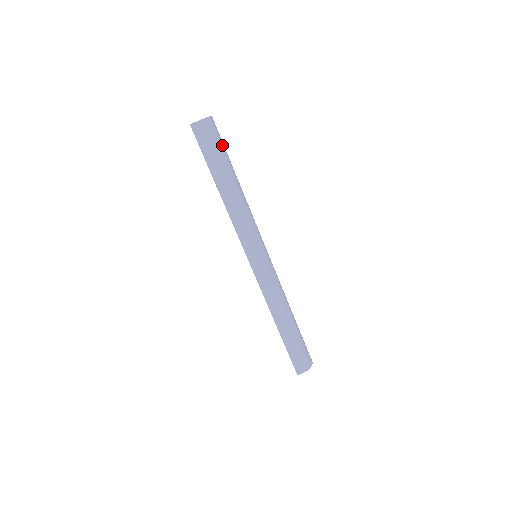
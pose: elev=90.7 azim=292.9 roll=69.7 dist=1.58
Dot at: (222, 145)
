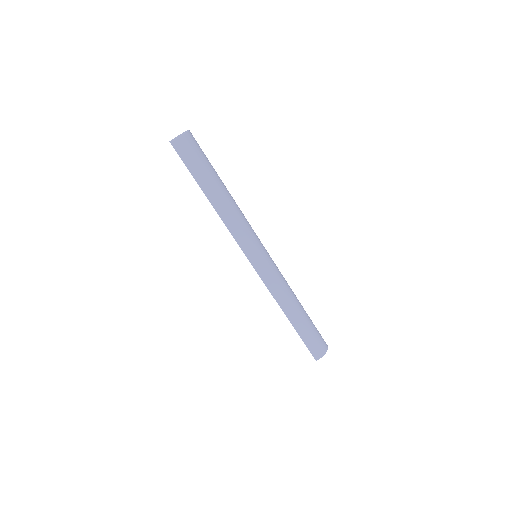
Dot at: (204, 156)
